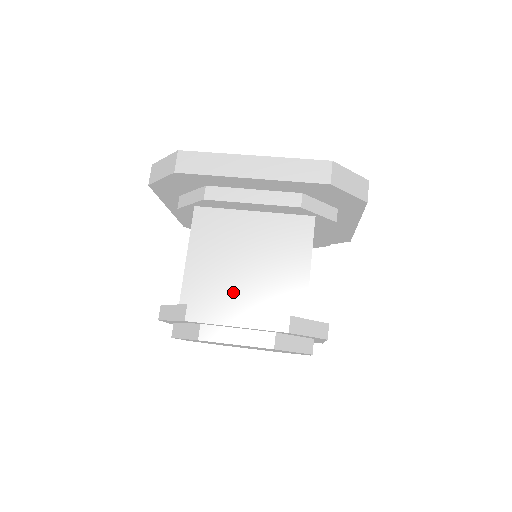
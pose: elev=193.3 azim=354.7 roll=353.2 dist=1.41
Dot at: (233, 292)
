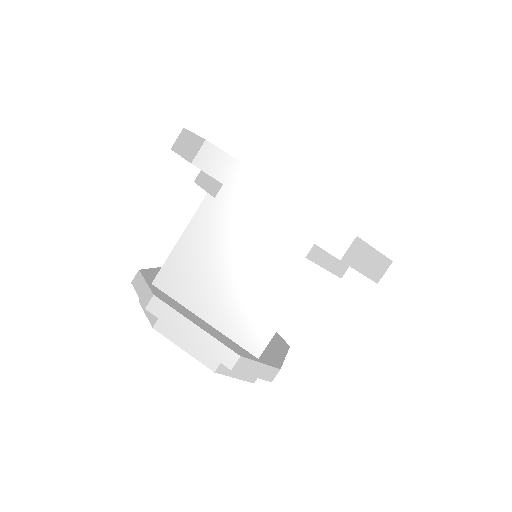
Dot at: (205, 298)
